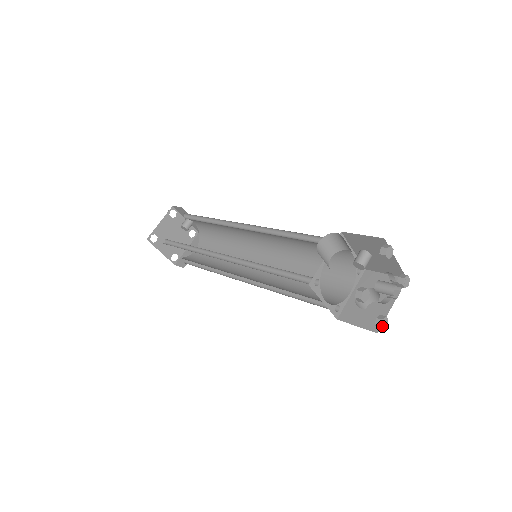
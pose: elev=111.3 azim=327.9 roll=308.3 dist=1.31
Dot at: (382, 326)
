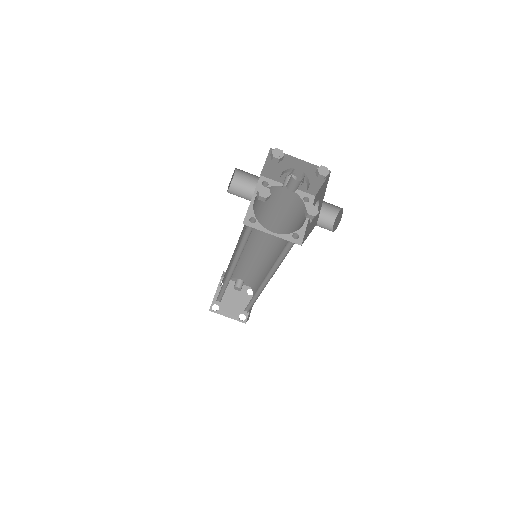
Dot at: (310, 214)
